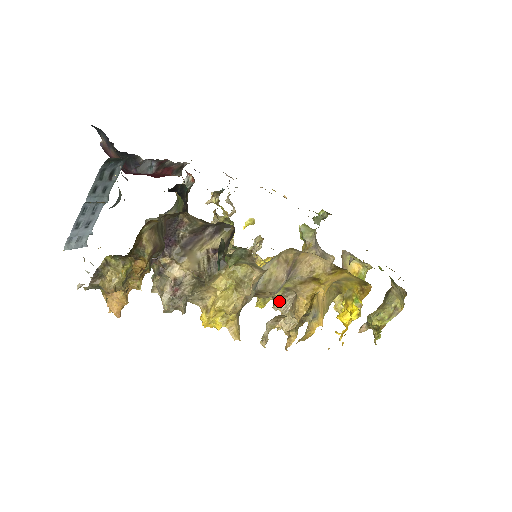
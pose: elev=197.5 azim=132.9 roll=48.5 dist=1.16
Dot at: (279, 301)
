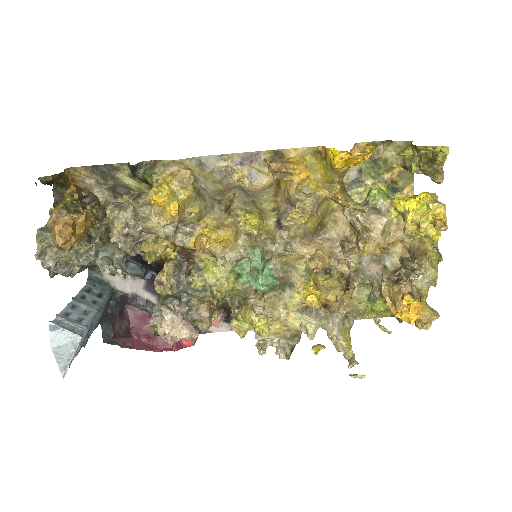
Dot at: (281, 218)
